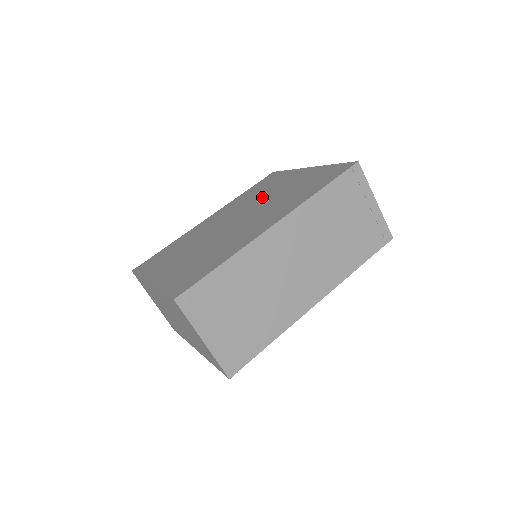
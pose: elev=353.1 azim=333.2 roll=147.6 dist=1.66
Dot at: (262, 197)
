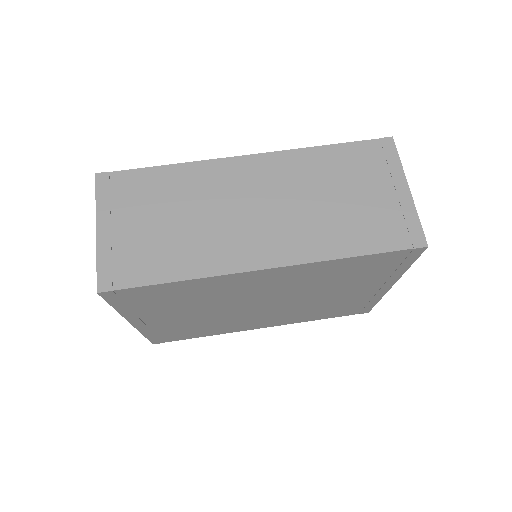
Dot at: occluded
